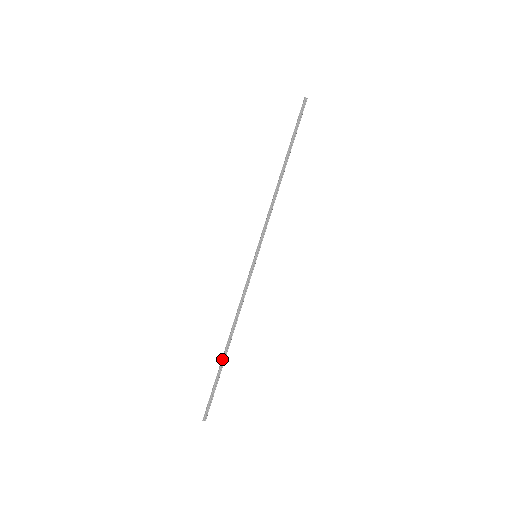
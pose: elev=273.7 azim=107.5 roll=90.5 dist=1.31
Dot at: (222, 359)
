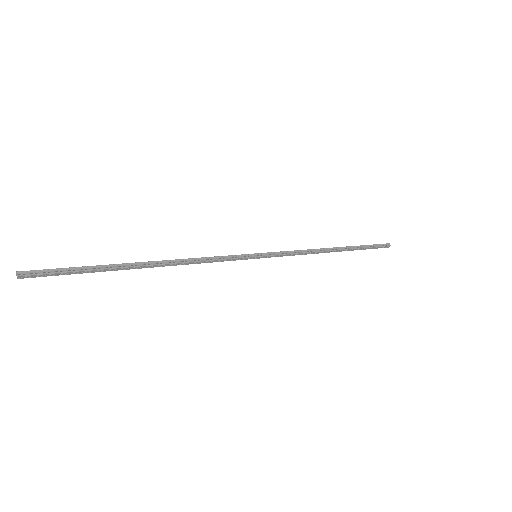
Dot at: (124, 264)
